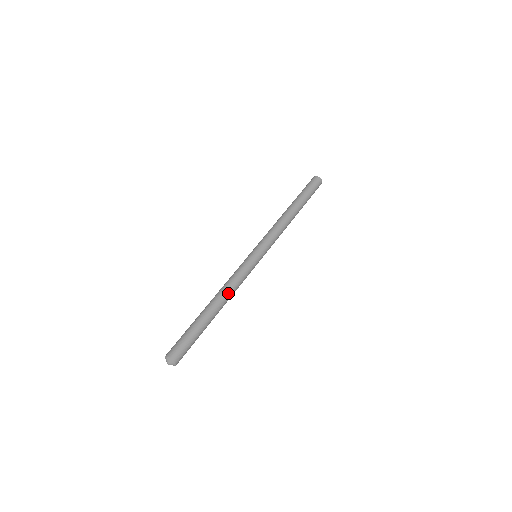
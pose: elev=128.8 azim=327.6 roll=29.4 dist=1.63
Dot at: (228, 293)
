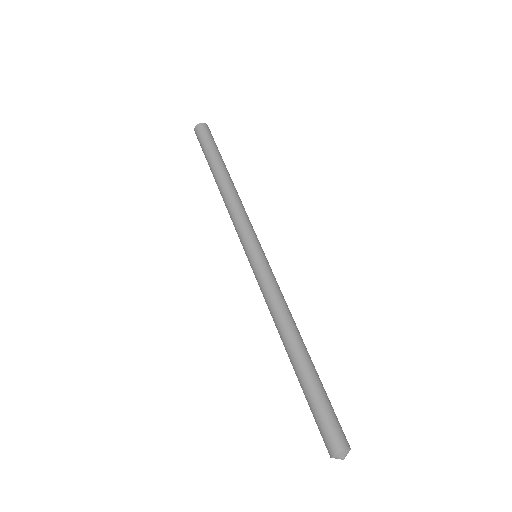
Dot at: (294, 321)
